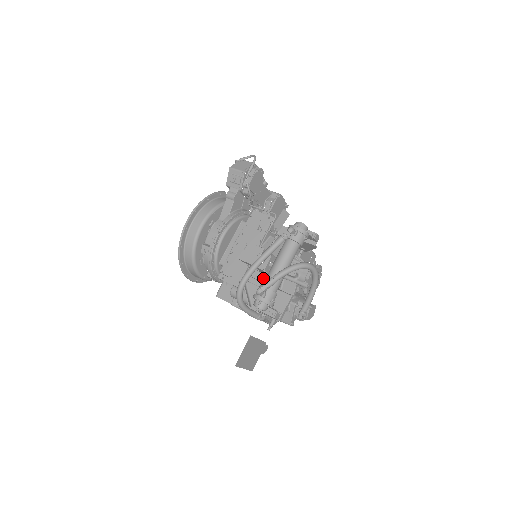
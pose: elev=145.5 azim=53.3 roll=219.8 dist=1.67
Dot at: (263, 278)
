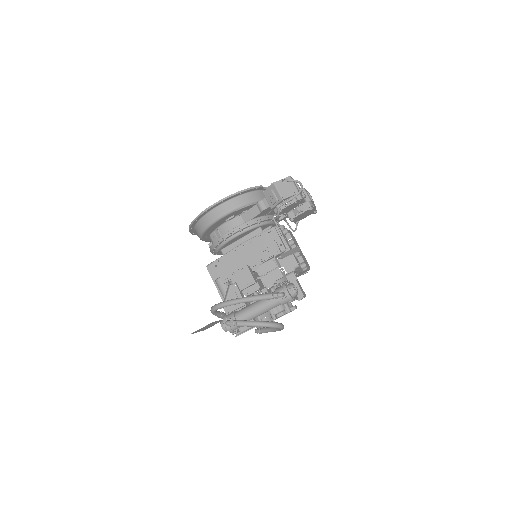
Dot at: occluded
